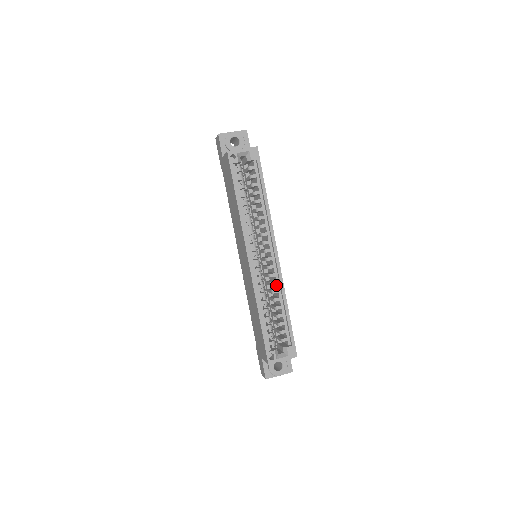
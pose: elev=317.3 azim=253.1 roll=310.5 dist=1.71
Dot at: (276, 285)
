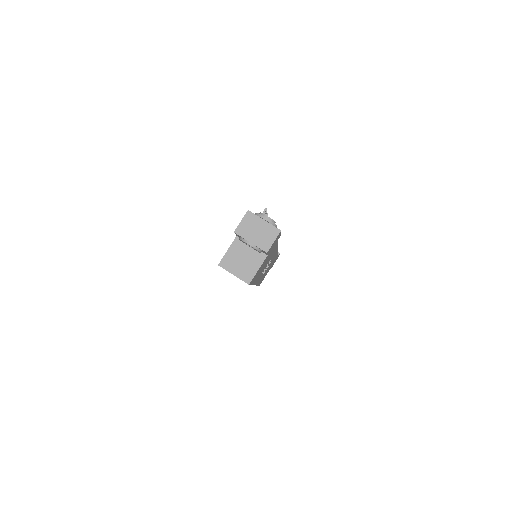
Dot at: occluded
